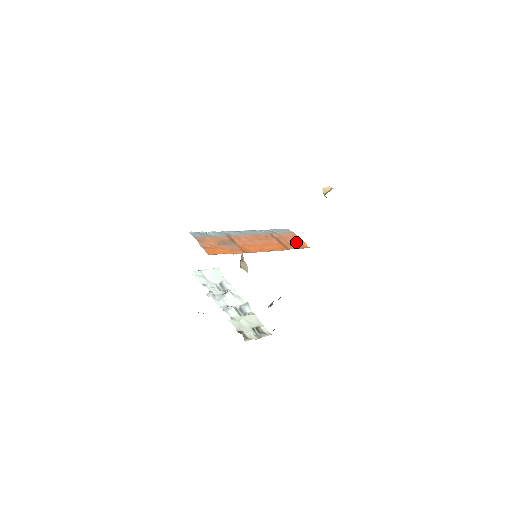
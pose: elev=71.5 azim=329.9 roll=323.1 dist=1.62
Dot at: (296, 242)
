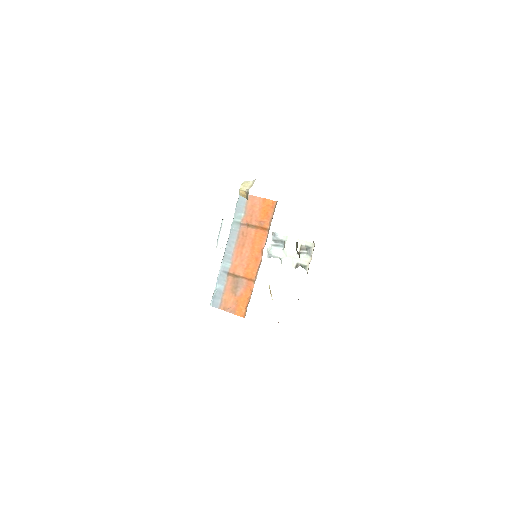
Dot at: (262, 208)
